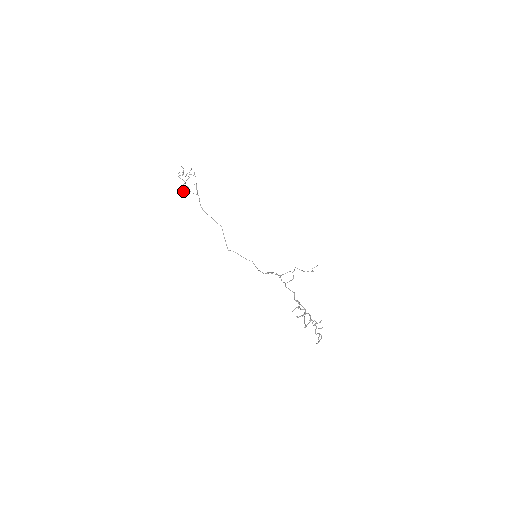
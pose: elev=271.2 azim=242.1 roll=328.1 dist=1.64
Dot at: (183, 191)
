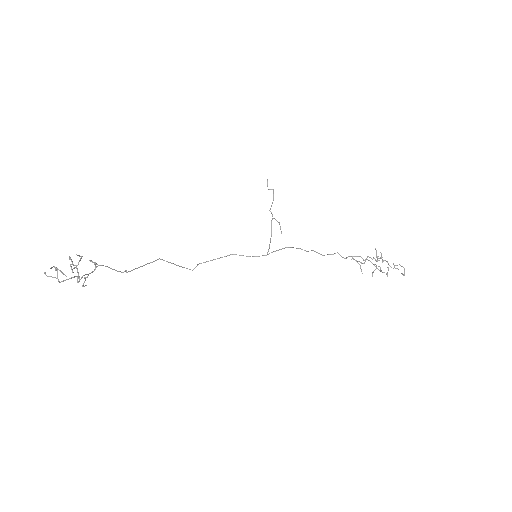
Dot at: (82, 286)
